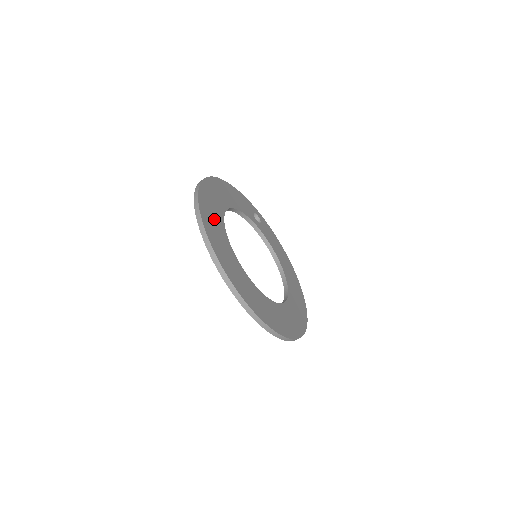
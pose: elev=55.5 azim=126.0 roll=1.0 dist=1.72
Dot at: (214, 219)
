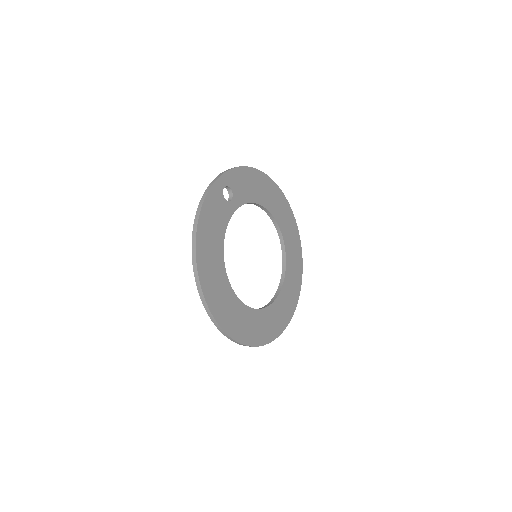
Dot at: (236, 316)
